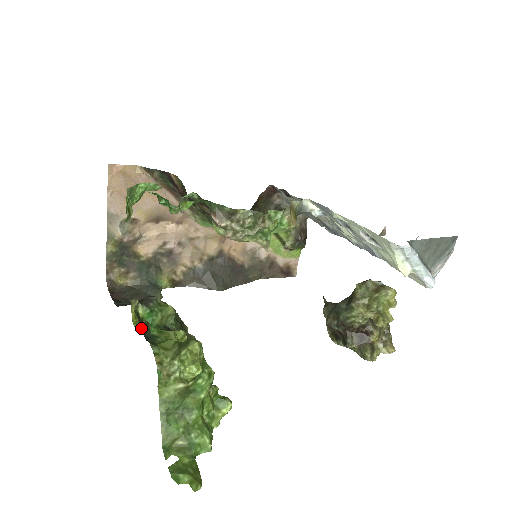
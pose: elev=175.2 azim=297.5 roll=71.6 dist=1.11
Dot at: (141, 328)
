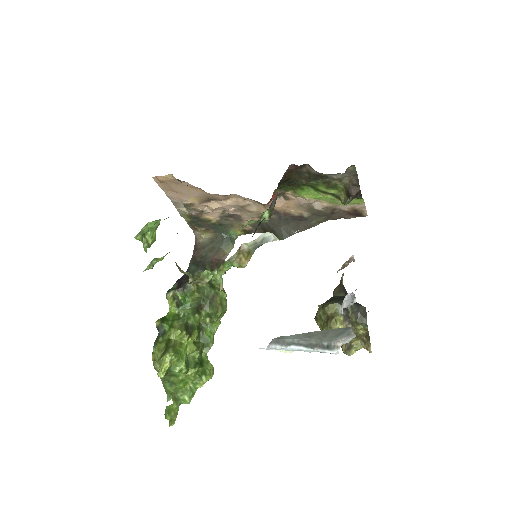
Dot at: (176, 310)
